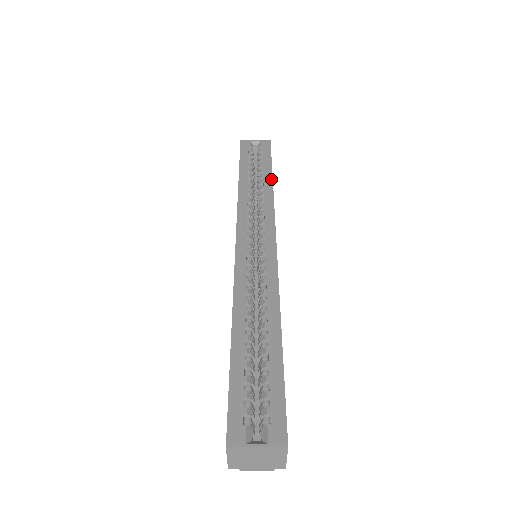
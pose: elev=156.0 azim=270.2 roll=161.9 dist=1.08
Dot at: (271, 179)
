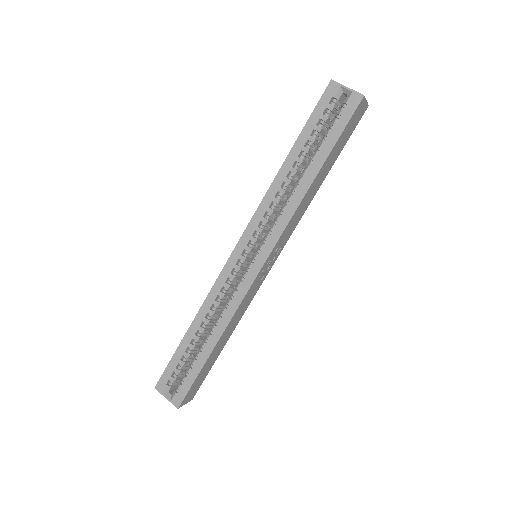
Dot at: (313, 178)
